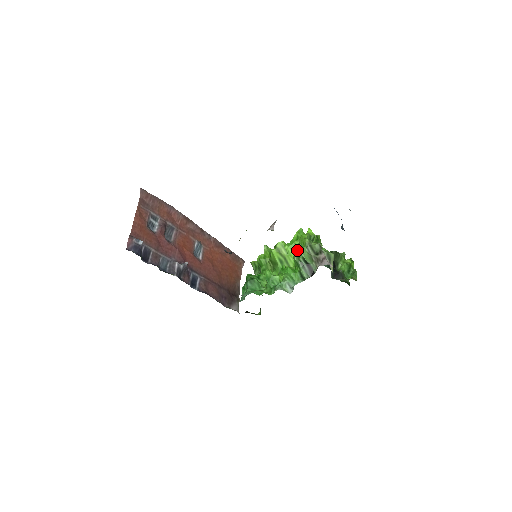
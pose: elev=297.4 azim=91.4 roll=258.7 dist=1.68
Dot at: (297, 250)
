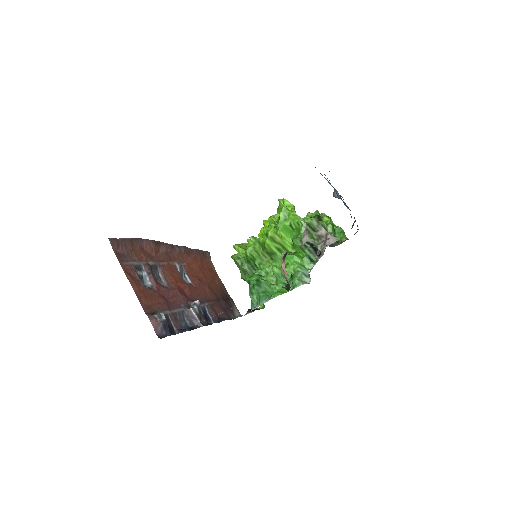
Dot at: (289, 231)
